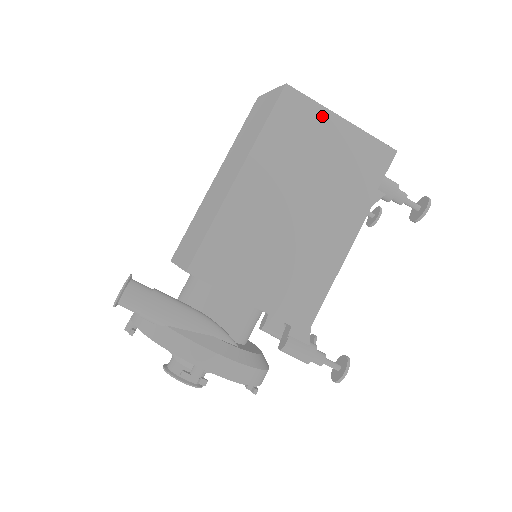
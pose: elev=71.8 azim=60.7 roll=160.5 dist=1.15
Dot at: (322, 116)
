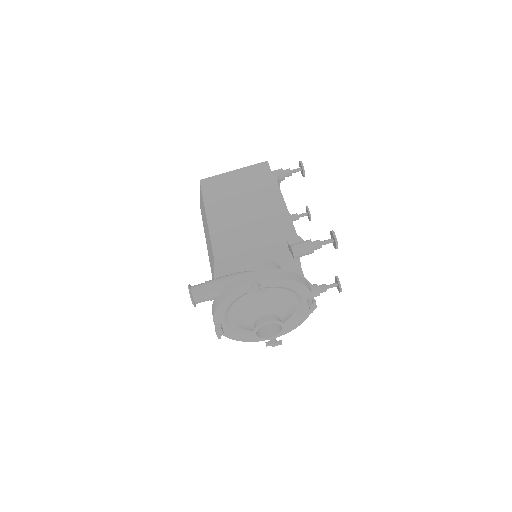
Dot at: (224, 176)
